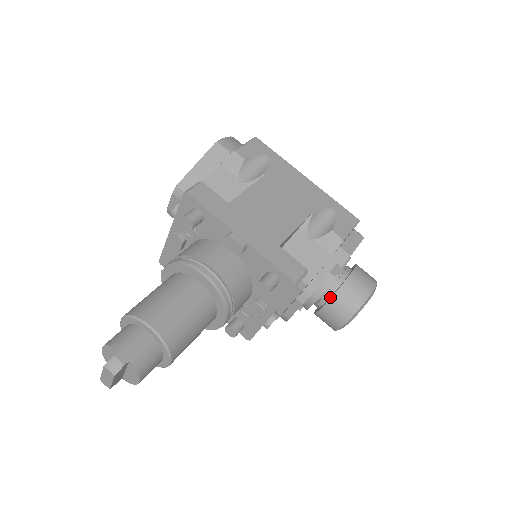
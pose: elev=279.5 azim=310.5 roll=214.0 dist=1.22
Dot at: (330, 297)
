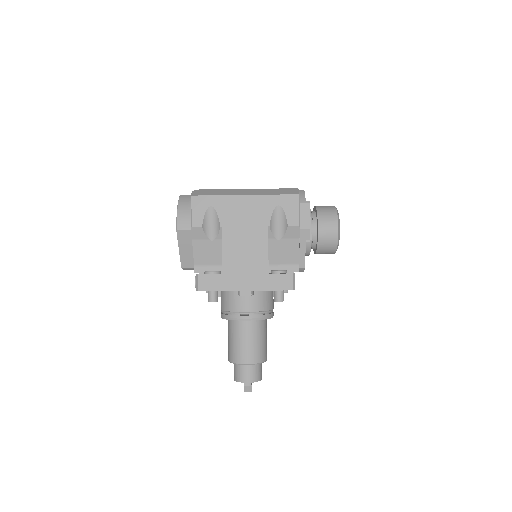
Dot at: (316, 248)
